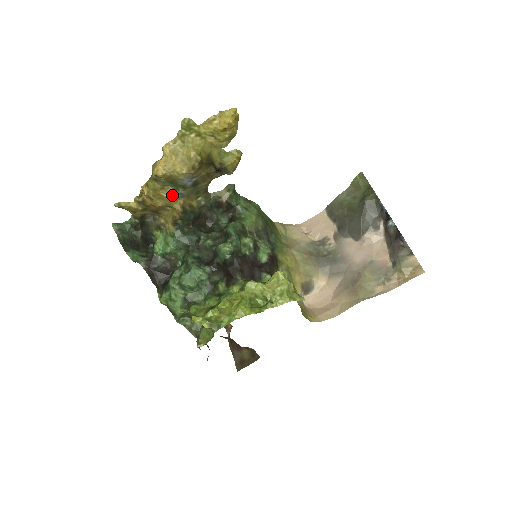
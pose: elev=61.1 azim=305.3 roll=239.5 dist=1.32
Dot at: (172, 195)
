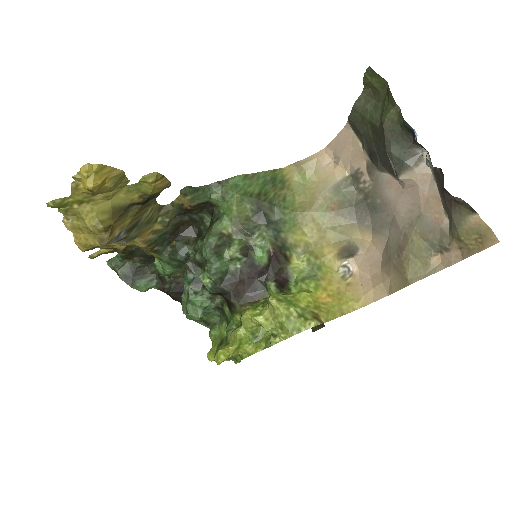
Dot at: (122, 242)
